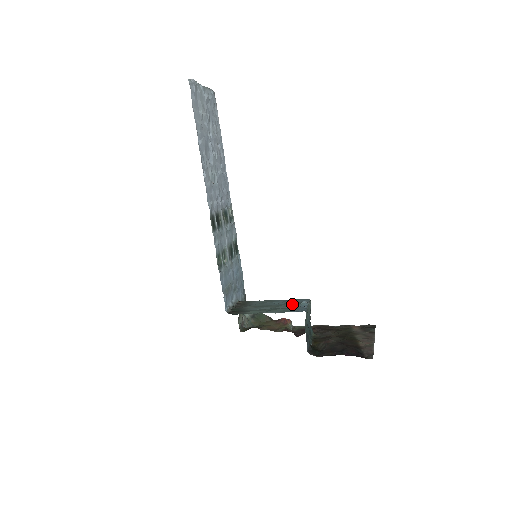
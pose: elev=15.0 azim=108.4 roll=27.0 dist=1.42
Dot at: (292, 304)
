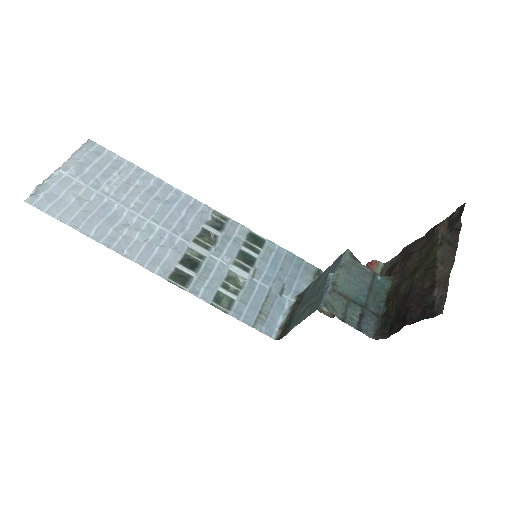
Dot at: (323, 284)
